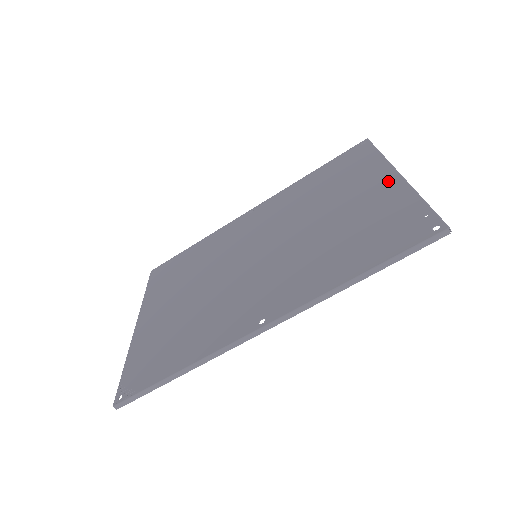
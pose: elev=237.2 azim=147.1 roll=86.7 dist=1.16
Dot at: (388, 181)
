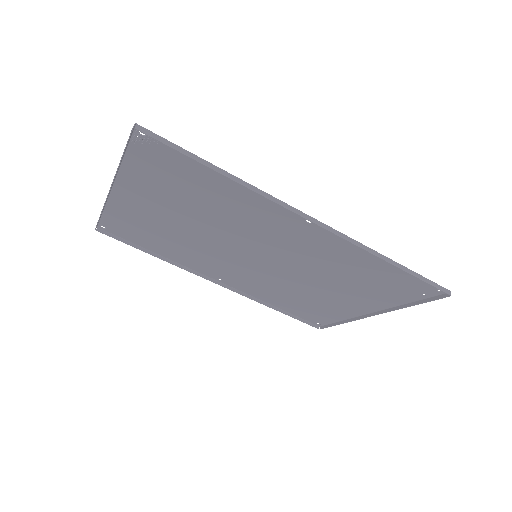
Dot at: (368, 307)
